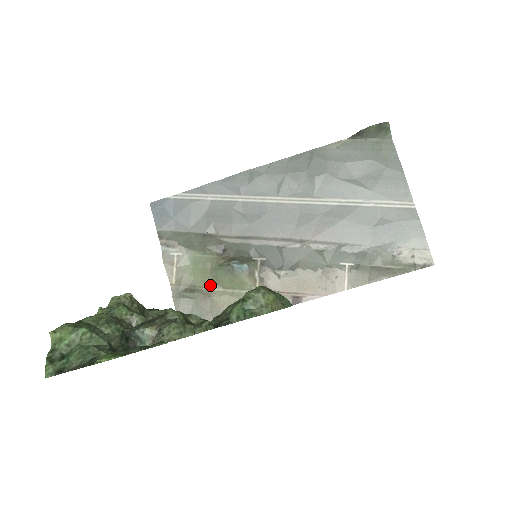
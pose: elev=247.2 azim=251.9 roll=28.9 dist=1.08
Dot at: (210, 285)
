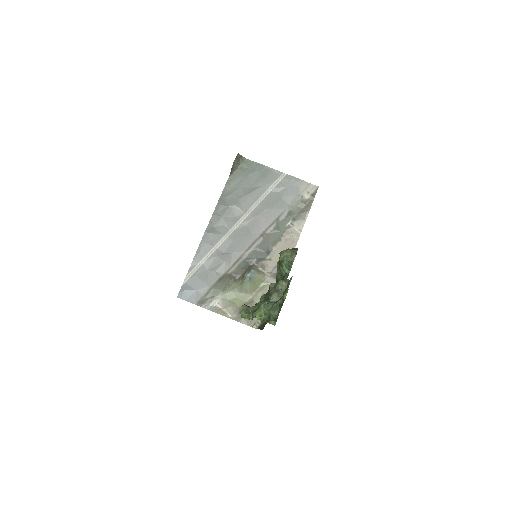
Dot at: (247, 297)
